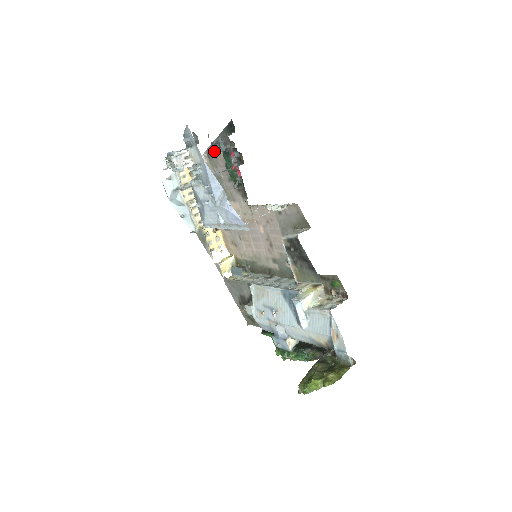
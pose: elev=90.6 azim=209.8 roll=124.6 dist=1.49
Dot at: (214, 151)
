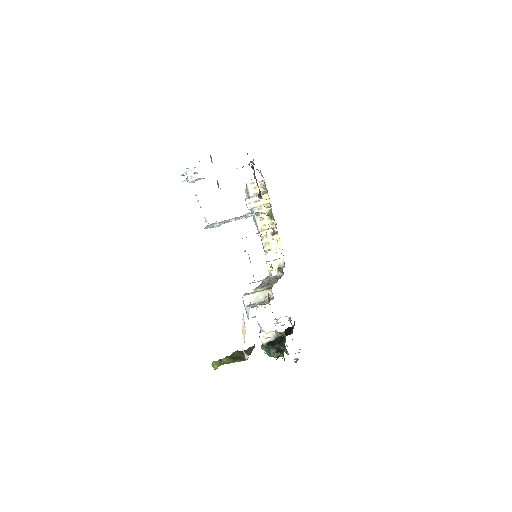
Dot at: occluded
